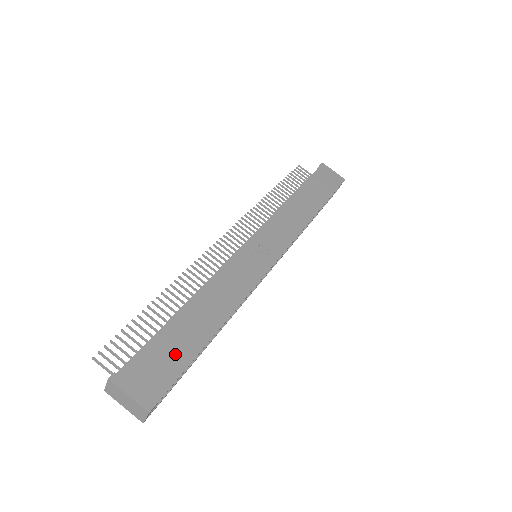
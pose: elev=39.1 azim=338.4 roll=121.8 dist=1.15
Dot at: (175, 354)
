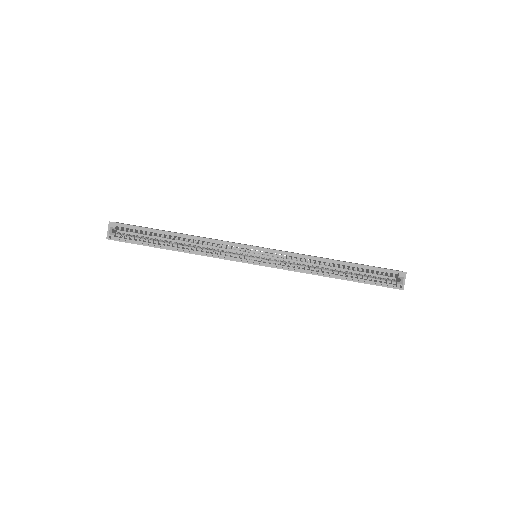
Dot at: occluded
